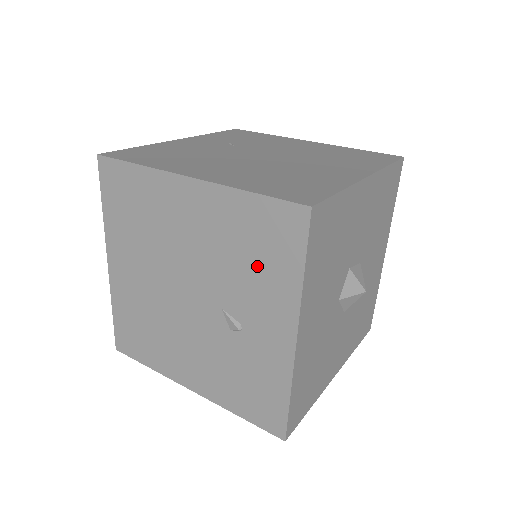
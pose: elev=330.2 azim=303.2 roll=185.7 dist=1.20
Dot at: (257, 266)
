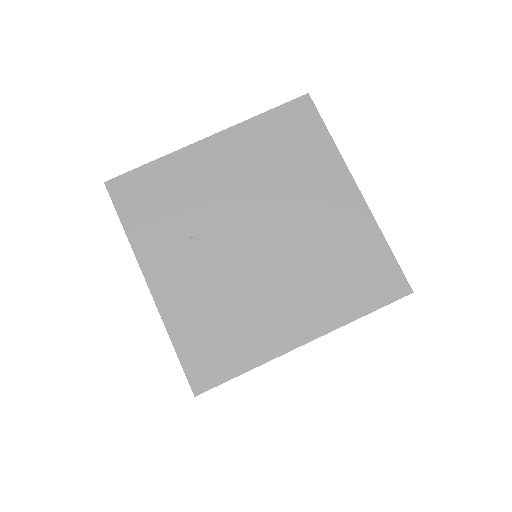
Dot at: occluded
